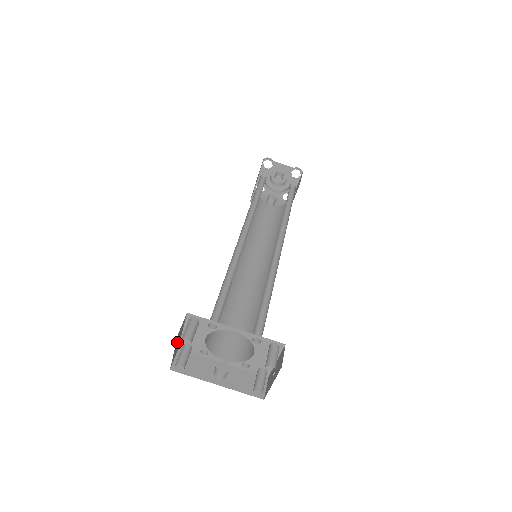
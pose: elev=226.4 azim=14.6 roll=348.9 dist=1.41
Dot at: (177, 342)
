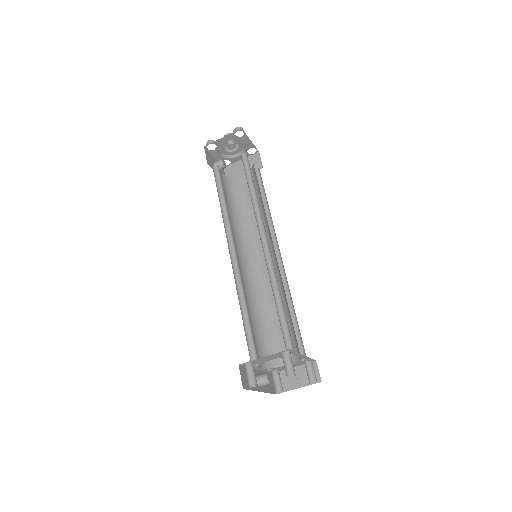
Dot at: occluded
